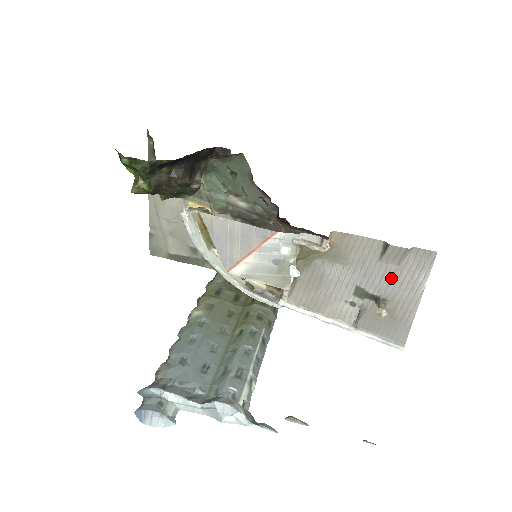
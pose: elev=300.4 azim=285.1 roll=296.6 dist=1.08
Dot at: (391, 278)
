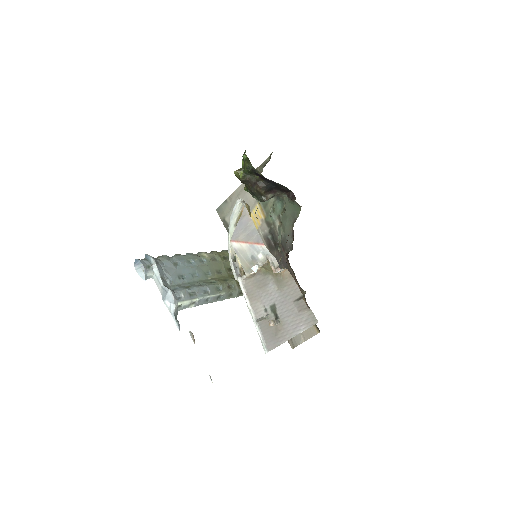
Dot at: (291, 315)
